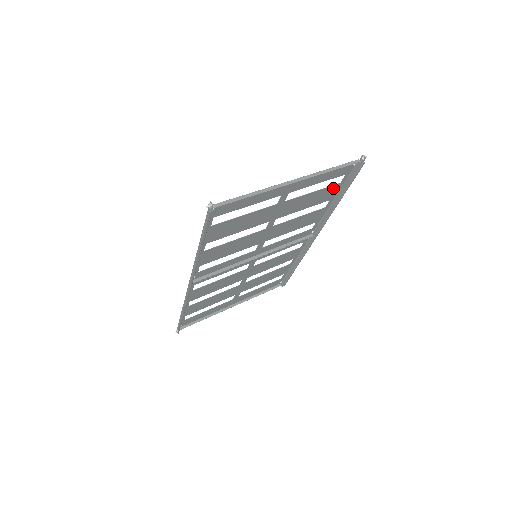
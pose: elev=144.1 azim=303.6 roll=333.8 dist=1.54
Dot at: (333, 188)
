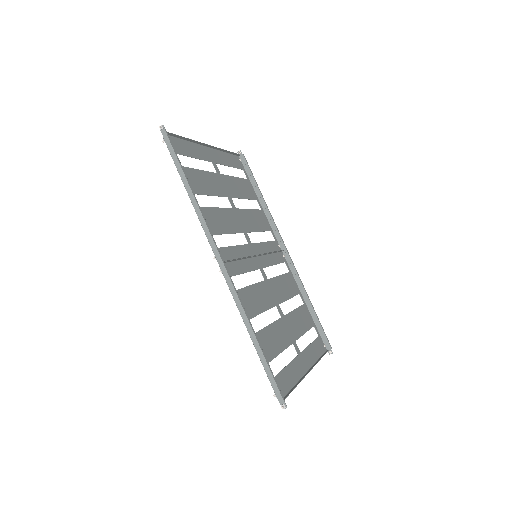
Dot at: (247, 184)
